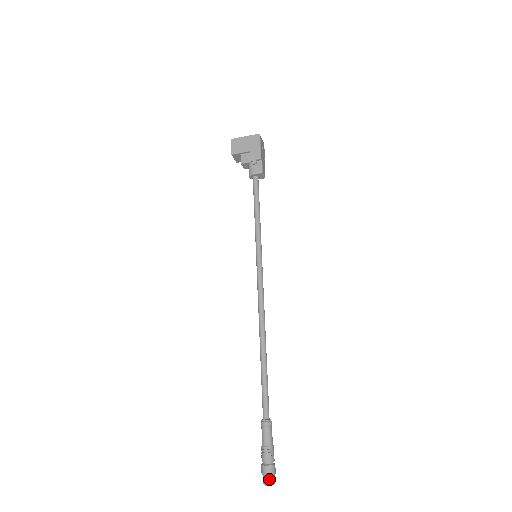
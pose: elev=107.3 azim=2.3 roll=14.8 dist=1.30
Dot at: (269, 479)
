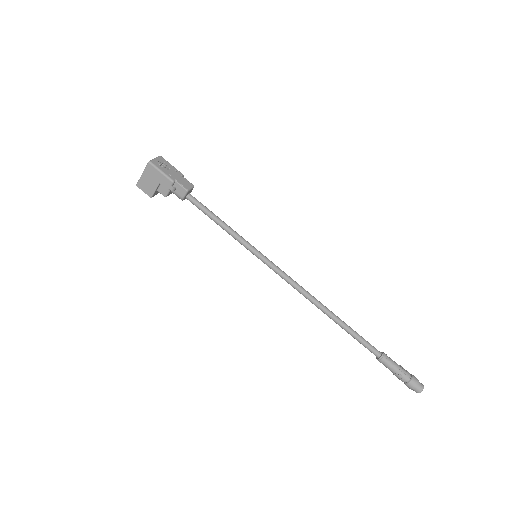
Dot at: (417, 389)
